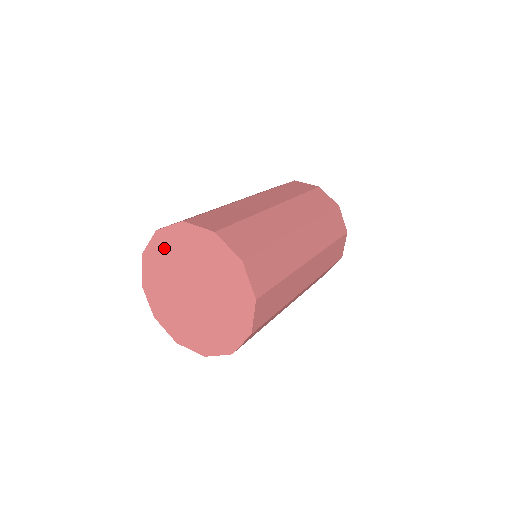
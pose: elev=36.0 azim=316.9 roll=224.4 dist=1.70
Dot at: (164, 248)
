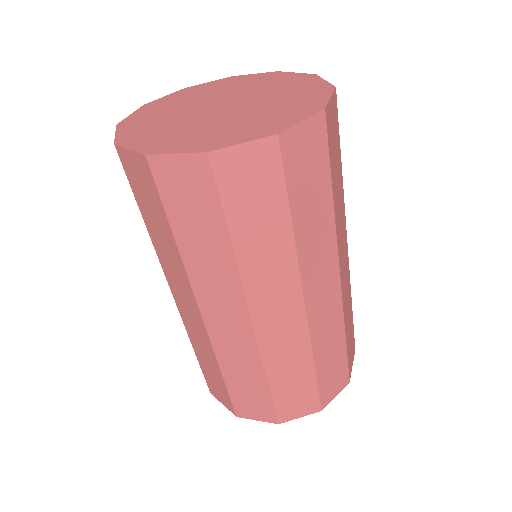
Dot at: (225, 84)
